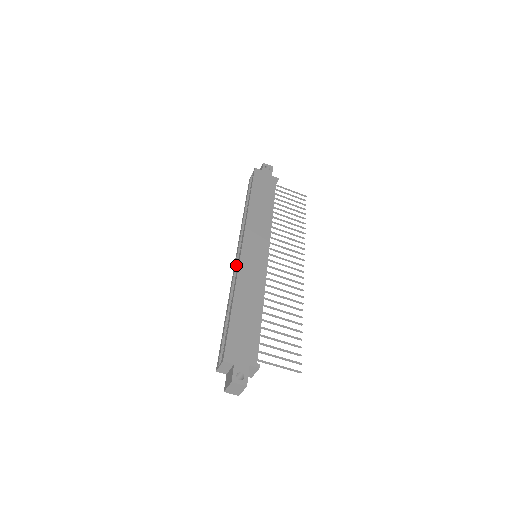
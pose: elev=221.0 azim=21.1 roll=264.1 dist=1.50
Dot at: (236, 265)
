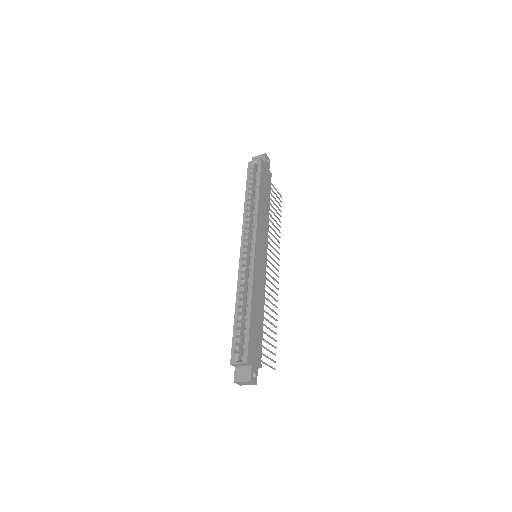
Dot at: (244, 262)
